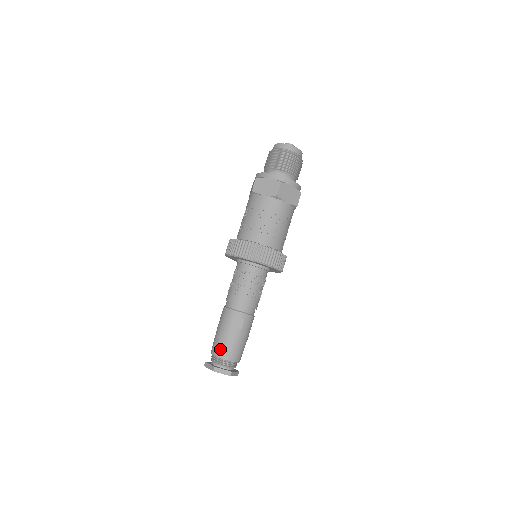
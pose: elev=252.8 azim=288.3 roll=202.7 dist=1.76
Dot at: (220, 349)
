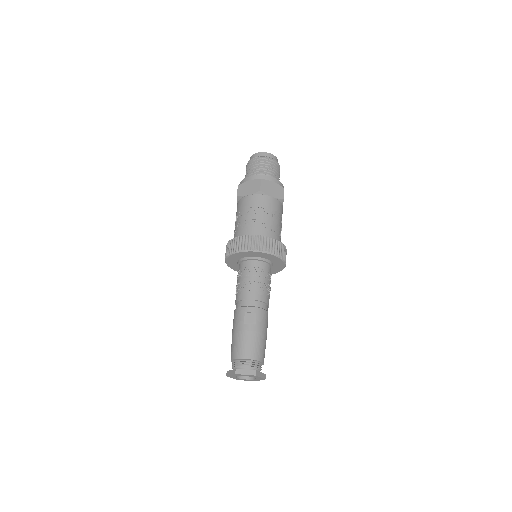
Dot at: (238, 350)
